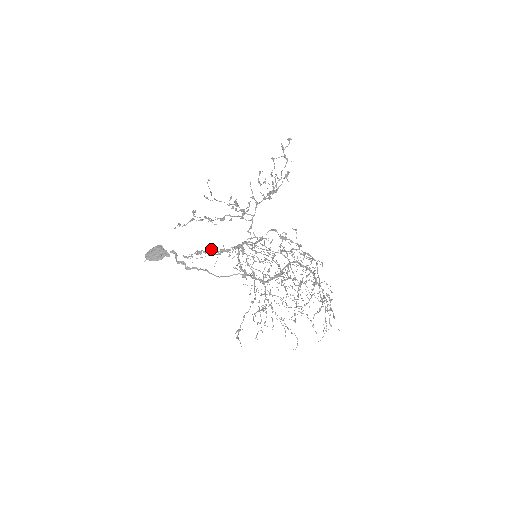
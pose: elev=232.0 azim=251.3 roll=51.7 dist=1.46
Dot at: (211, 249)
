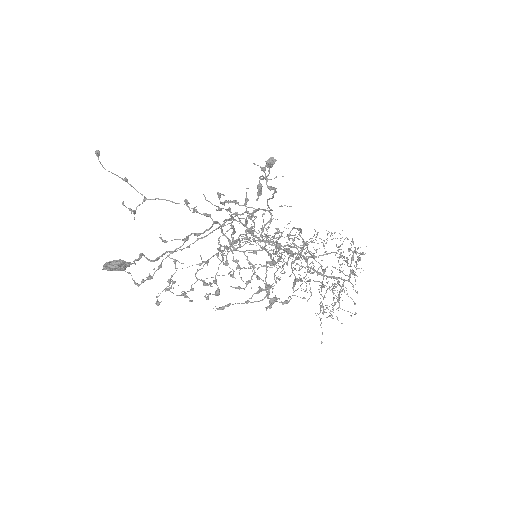
Dot at: (195, 276)
